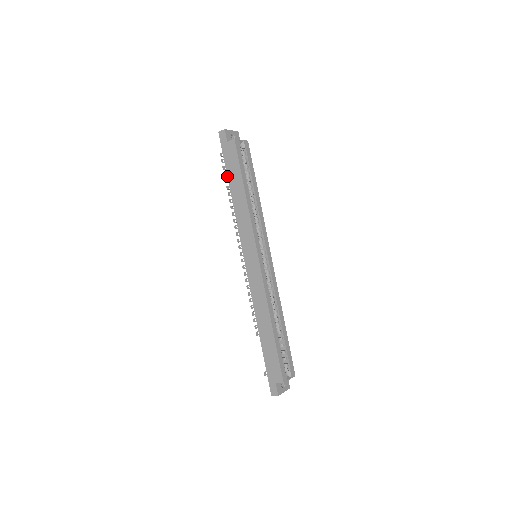
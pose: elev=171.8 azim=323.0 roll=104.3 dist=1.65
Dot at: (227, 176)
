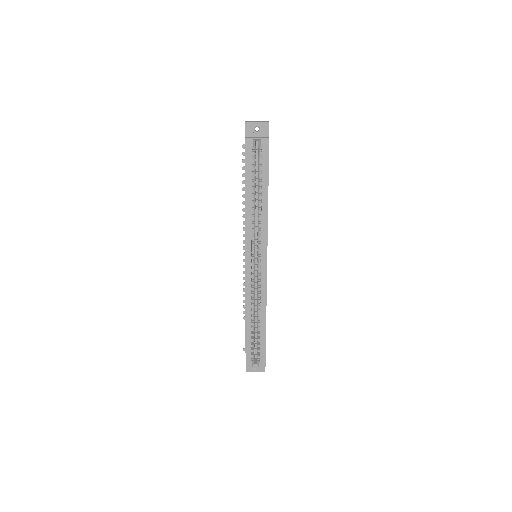
Dot at: occluded
